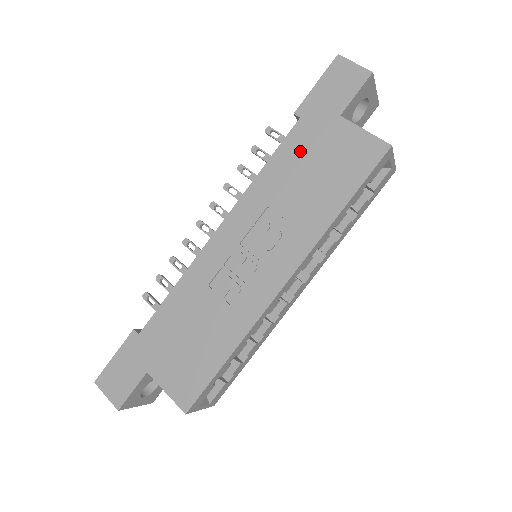
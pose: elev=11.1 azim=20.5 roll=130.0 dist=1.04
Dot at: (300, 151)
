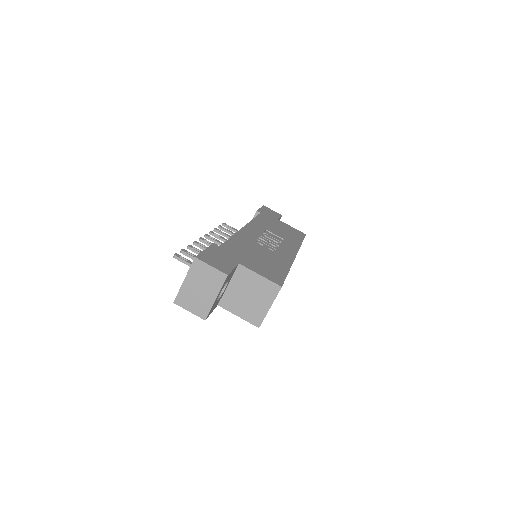
Dot at: (269, 221)
